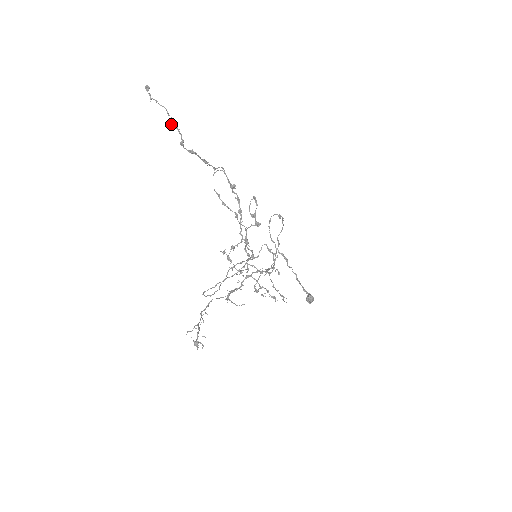
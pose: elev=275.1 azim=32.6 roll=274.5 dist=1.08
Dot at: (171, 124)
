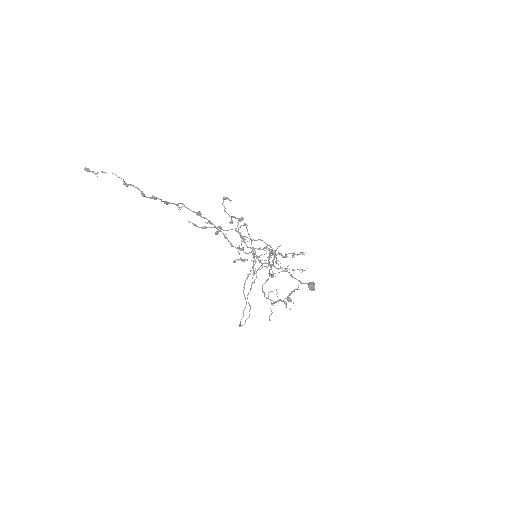
Dot at: (125, 184)
